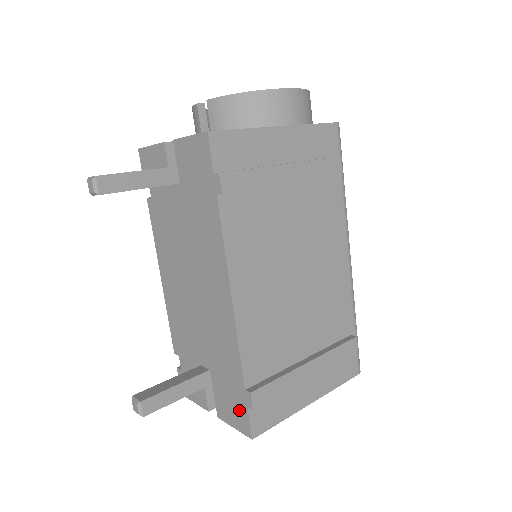
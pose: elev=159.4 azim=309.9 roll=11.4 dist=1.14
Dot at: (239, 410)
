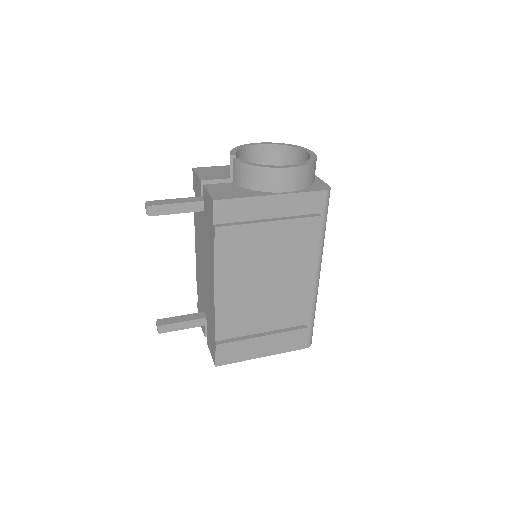
Dot at: (213, 348)
